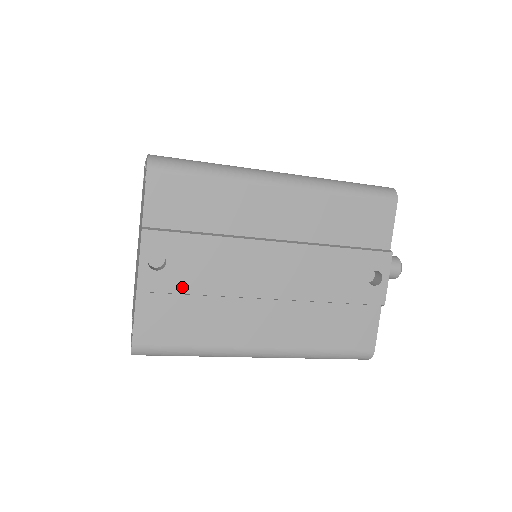
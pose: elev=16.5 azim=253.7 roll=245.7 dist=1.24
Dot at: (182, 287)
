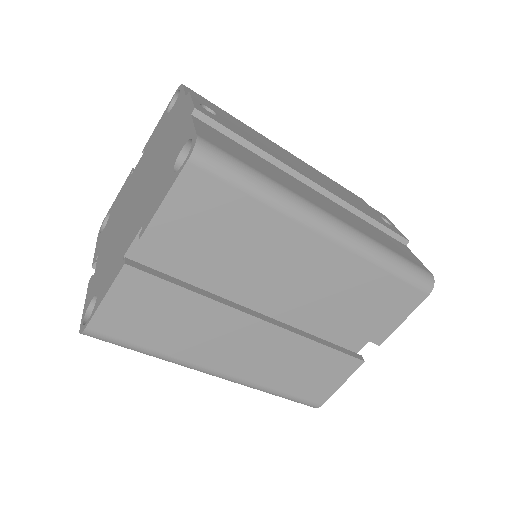
Dot at: (236, 132)
